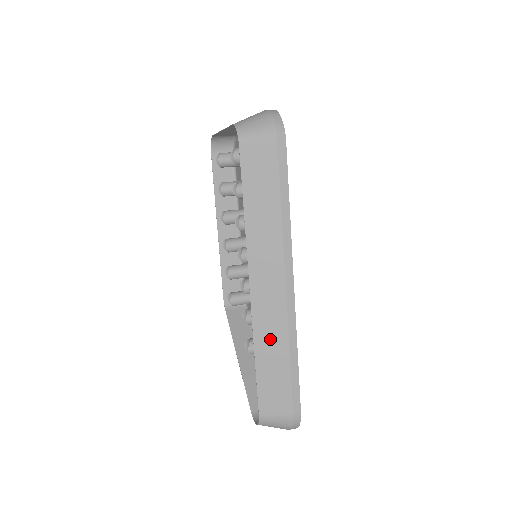
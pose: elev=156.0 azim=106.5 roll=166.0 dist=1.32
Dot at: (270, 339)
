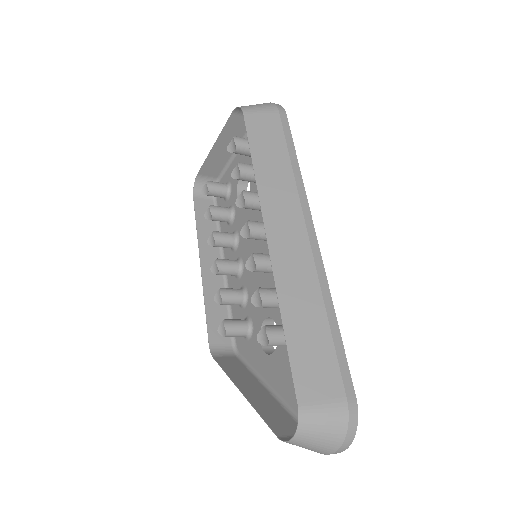
Dot at: (298, 293)
